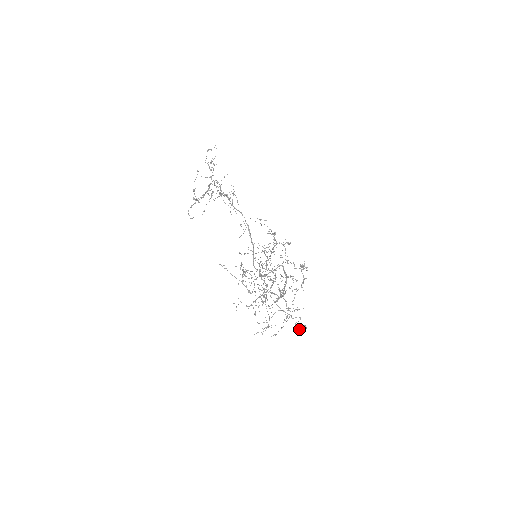
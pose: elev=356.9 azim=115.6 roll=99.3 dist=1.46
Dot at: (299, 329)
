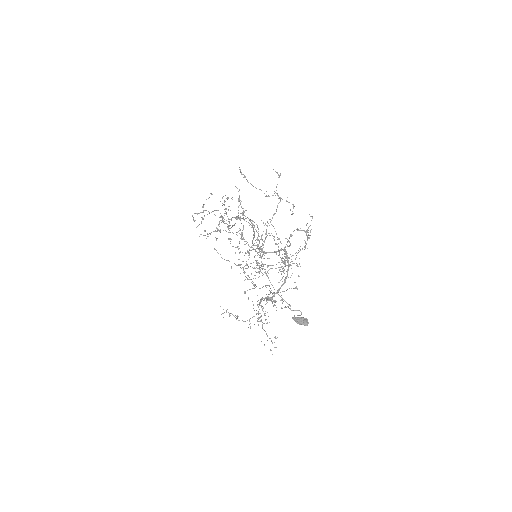
Dot at: (298, 319)
